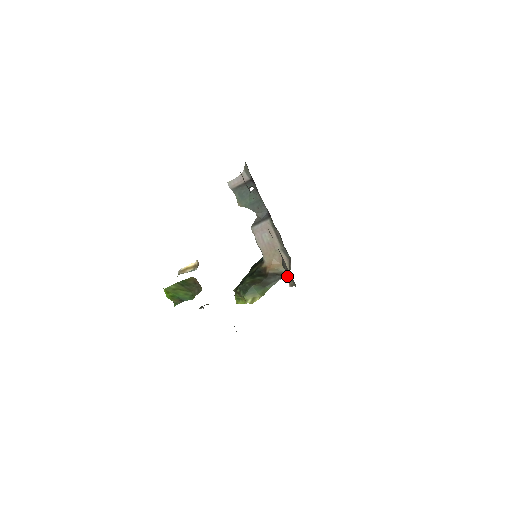
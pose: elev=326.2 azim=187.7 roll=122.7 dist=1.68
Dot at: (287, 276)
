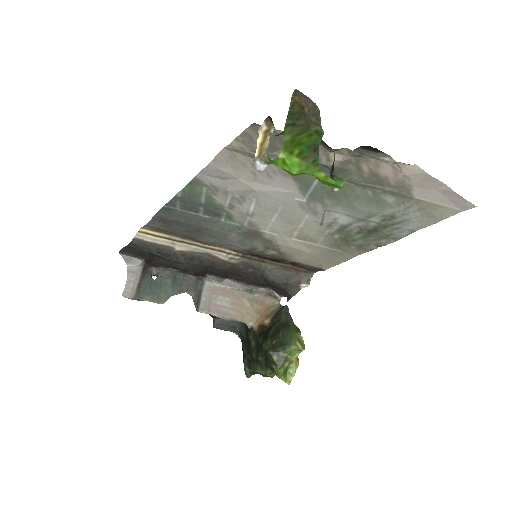
Dot at: (291, 288)
